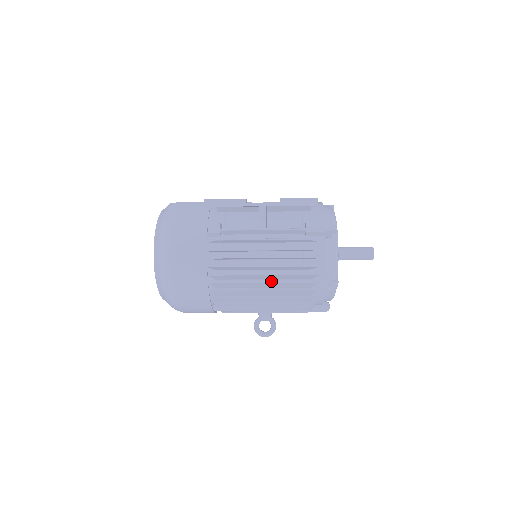
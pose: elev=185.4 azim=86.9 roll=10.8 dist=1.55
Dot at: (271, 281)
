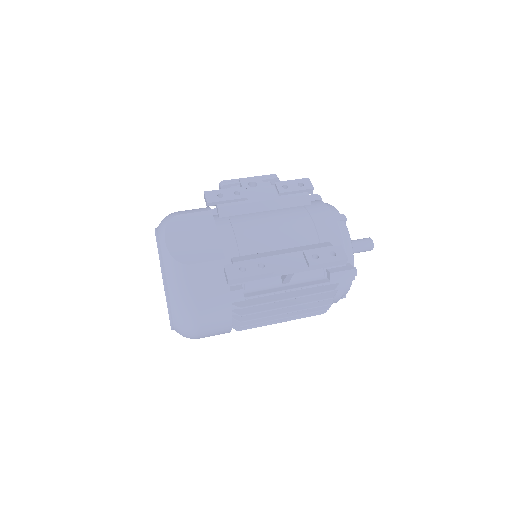
Dot at: occluded
